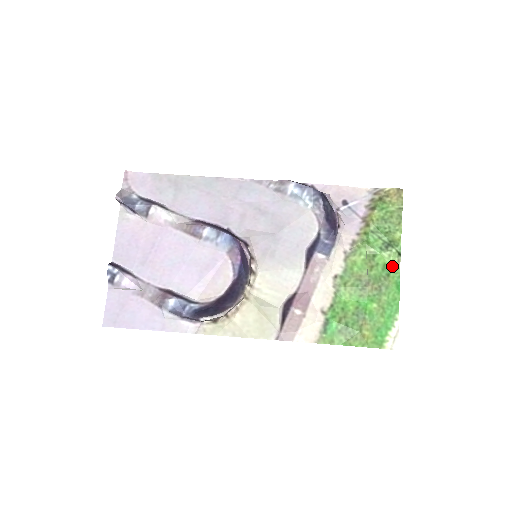
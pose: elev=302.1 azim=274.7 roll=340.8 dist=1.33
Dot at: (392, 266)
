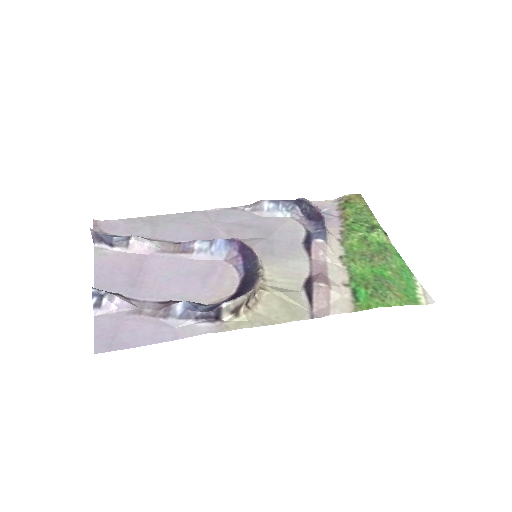
Dot at: (385, 243)
